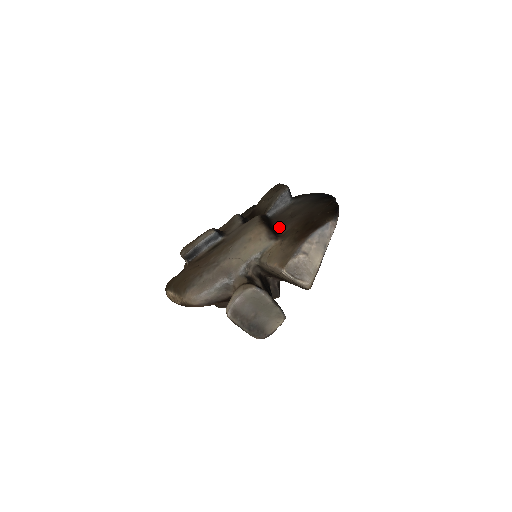
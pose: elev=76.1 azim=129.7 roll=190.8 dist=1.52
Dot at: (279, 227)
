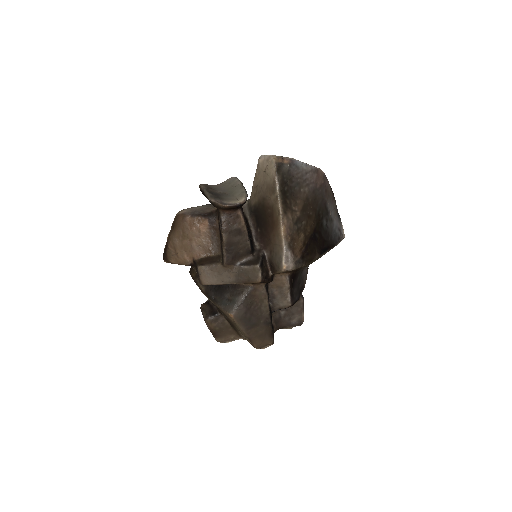
Dot at: occluded
